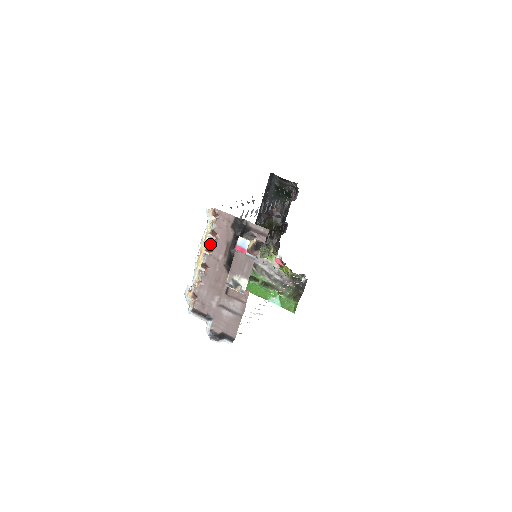
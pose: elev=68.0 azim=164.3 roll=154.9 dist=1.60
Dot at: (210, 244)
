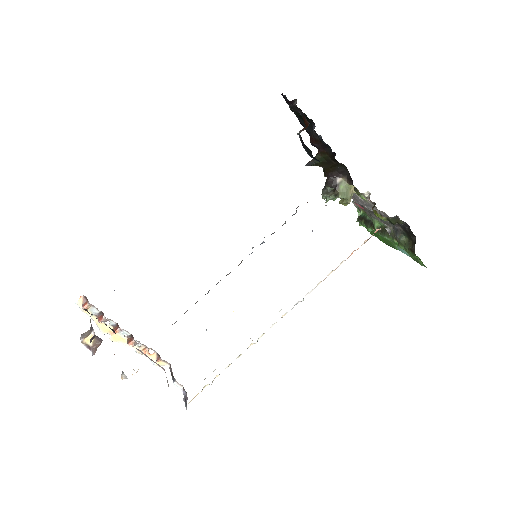
Dot at: occluded
